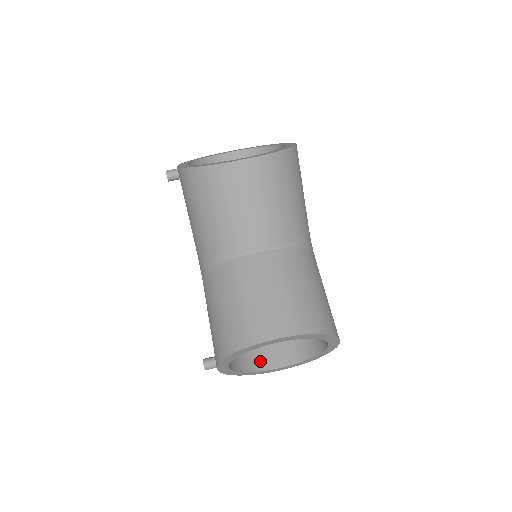
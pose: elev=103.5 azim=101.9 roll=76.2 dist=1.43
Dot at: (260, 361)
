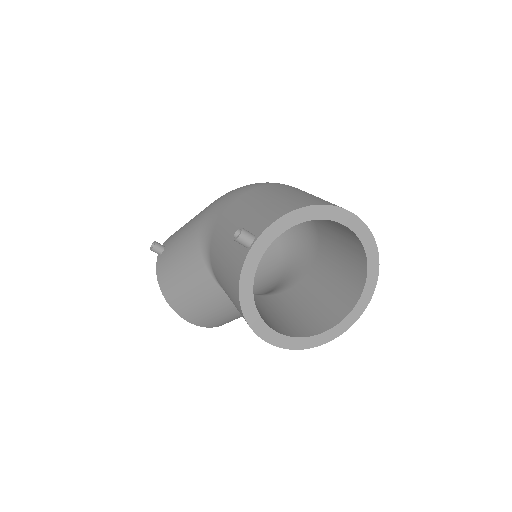
Dot at: occluded
